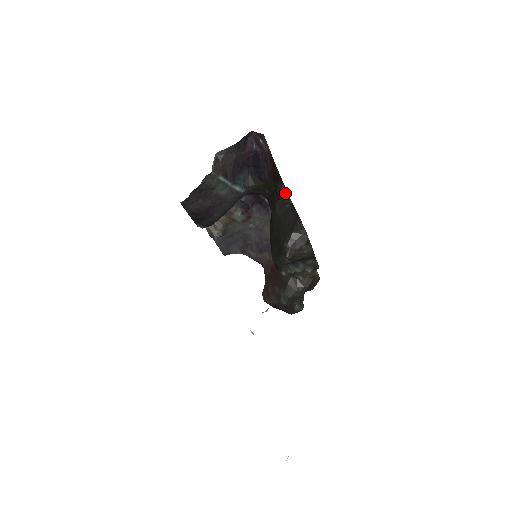
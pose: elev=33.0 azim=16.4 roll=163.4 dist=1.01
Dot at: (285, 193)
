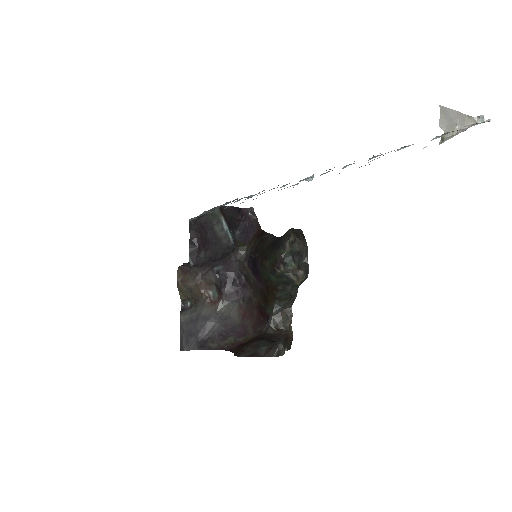
Dot at: (272, 236)
